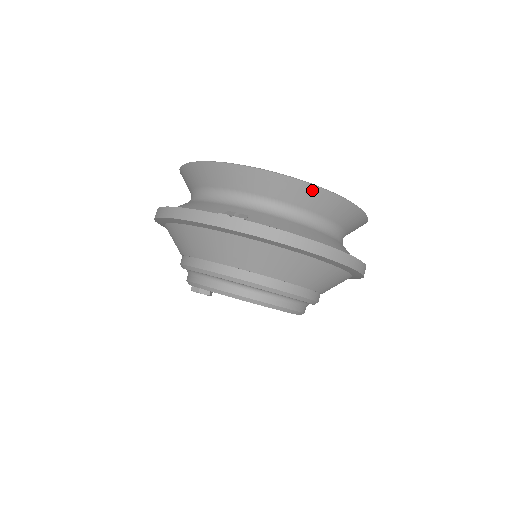
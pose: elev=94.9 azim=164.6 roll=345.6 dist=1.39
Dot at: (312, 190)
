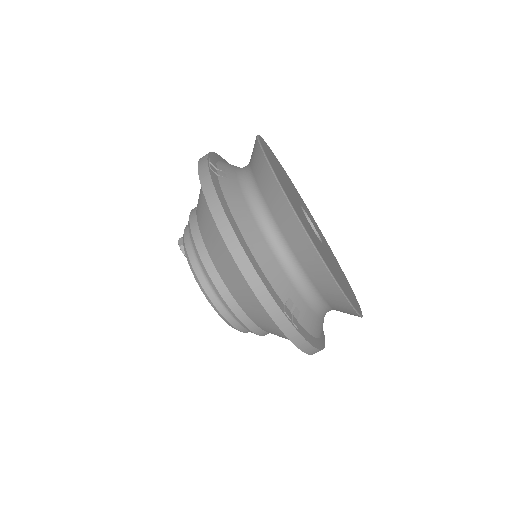
Dot at: (354, 315)
